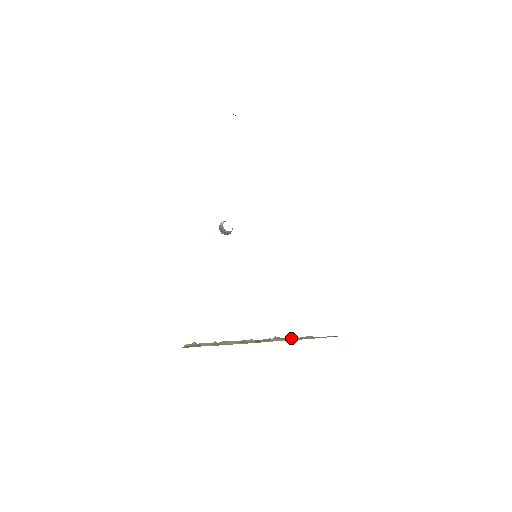
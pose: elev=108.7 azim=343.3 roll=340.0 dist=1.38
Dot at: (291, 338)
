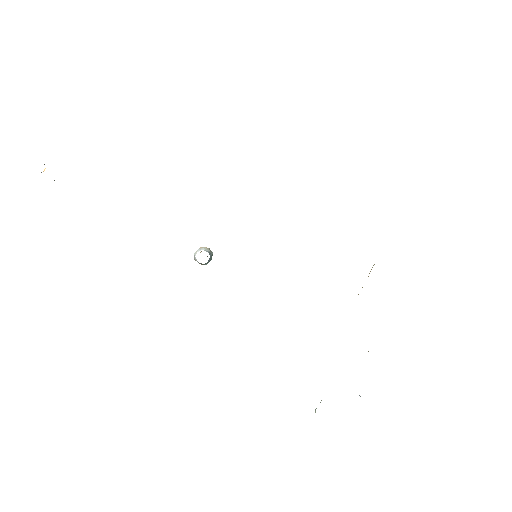
Dot at: occluded
